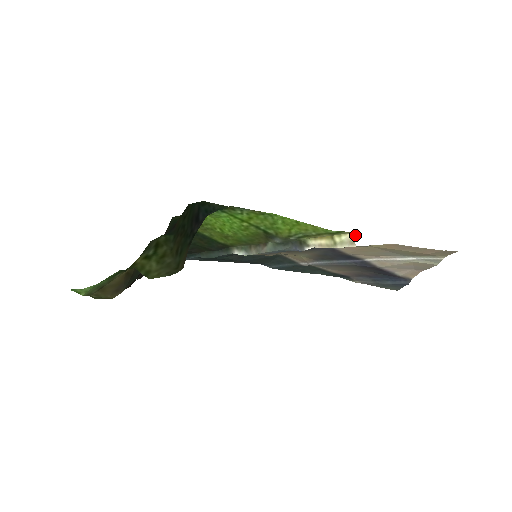
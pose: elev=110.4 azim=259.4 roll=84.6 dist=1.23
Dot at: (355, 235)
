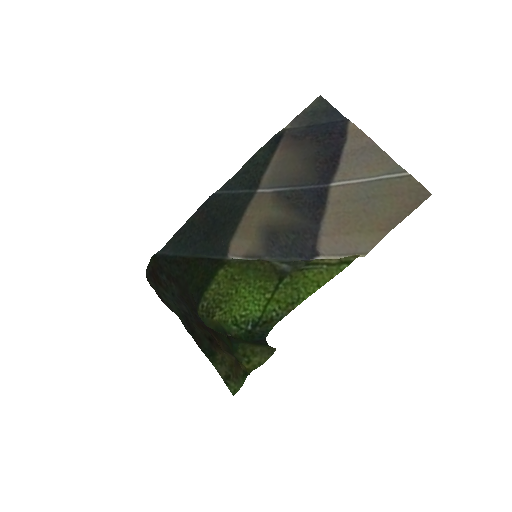
Dot at: (361, 255)
